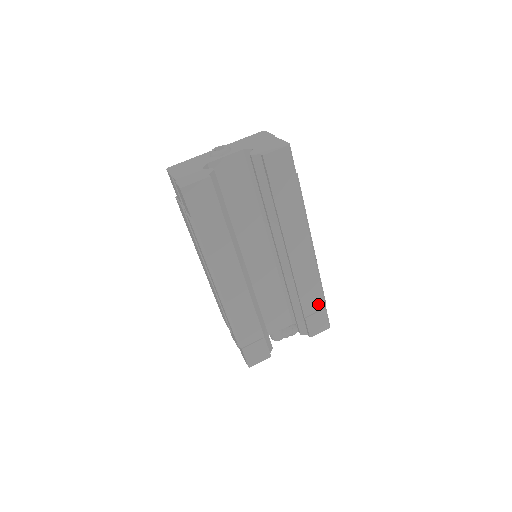
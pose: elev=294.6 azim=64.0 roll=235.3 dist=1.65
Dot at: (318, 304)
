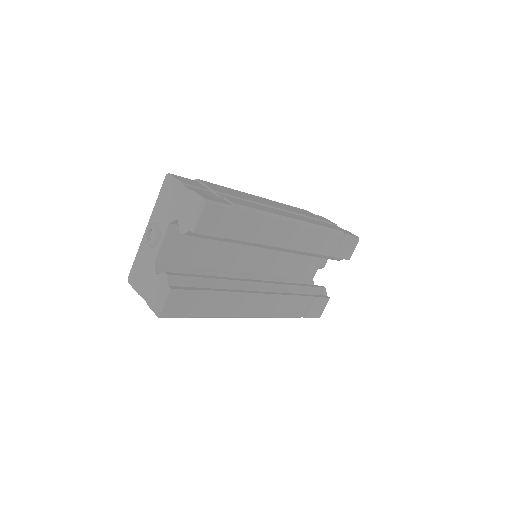
Dot at: (336, 240)
